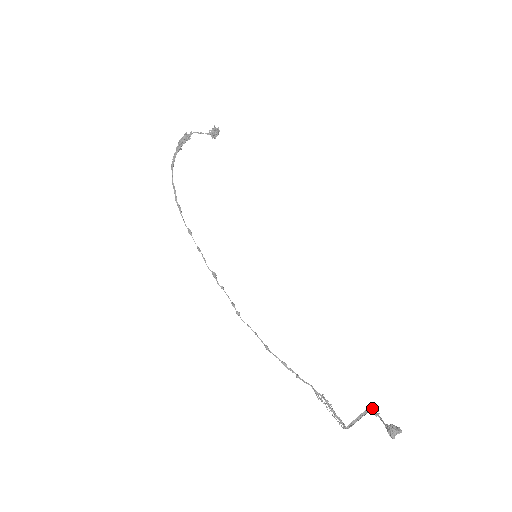
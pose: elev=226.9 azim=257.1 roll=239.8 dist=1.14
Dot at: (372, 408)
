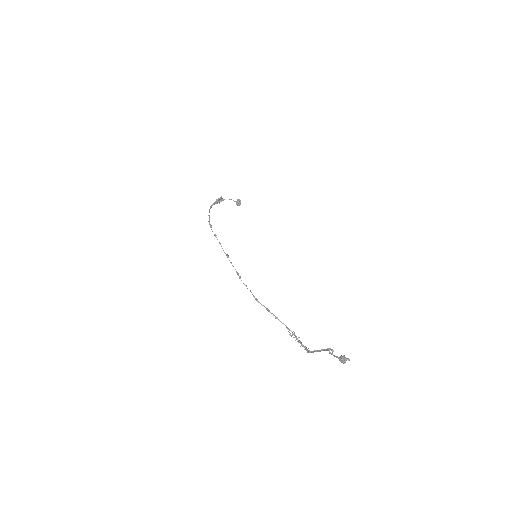
Dot at: (329, 348)
